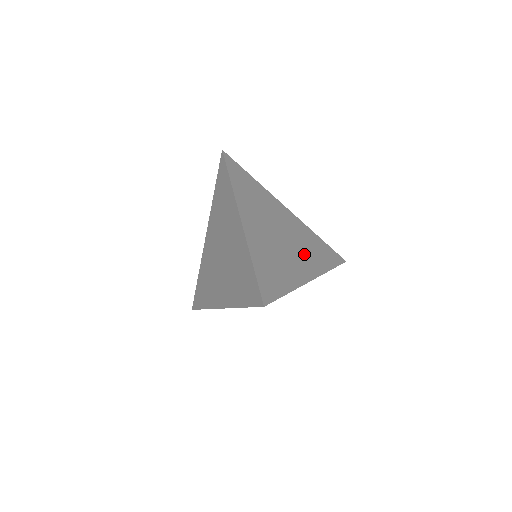
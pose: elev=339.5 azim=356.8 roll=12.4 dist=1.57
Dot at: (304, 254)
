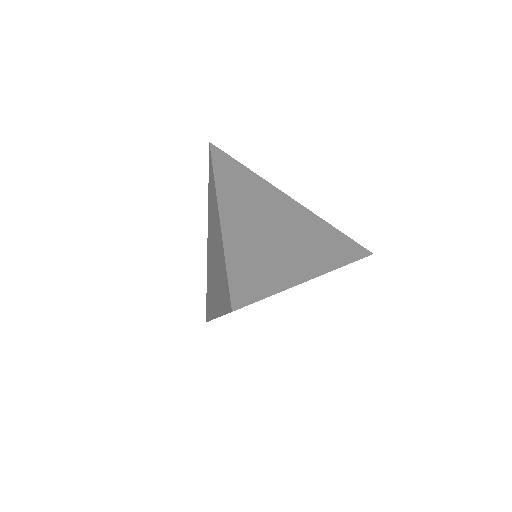
Dot at: (308, 248)
